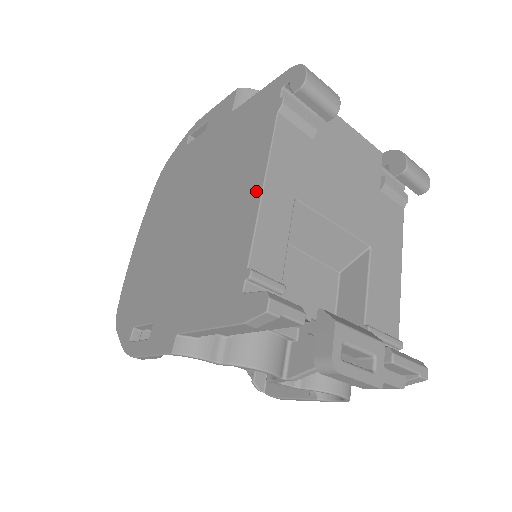
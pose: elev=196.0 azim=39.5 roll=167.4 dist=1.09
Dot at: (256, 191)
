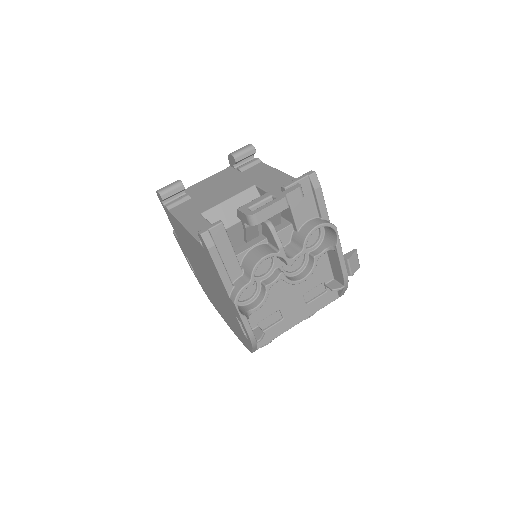
Dot at: (185, 230)
